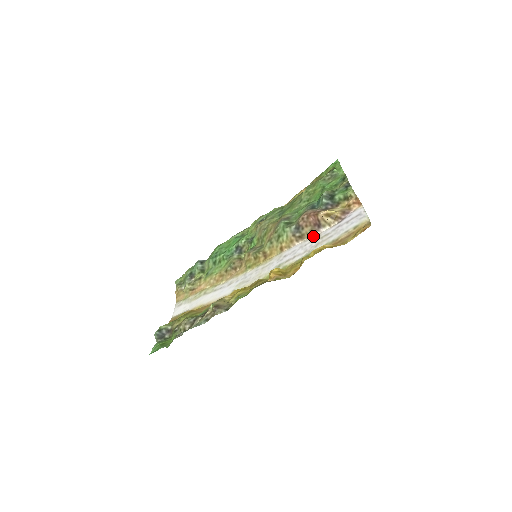
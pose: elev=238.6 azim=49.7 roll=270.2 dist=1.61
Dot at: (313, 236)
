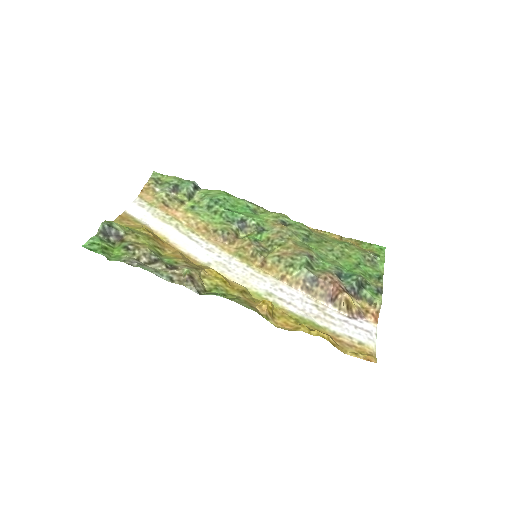
Dot at: (319, 301)
